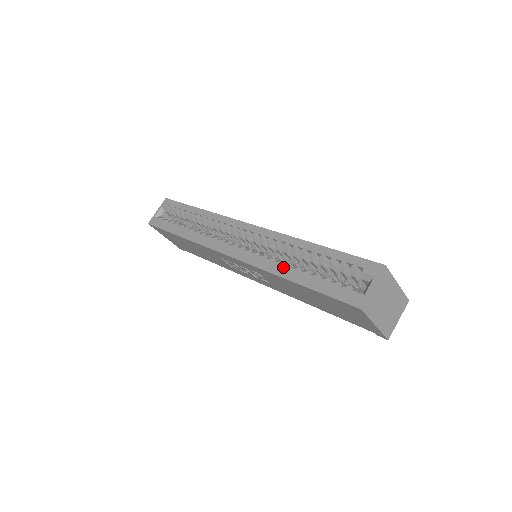
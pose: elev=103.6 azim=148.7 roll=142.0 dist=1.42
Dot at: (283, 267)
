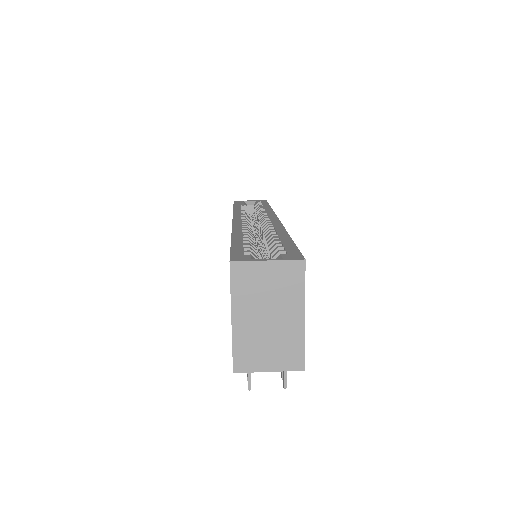
Dot at: (244, 232)
